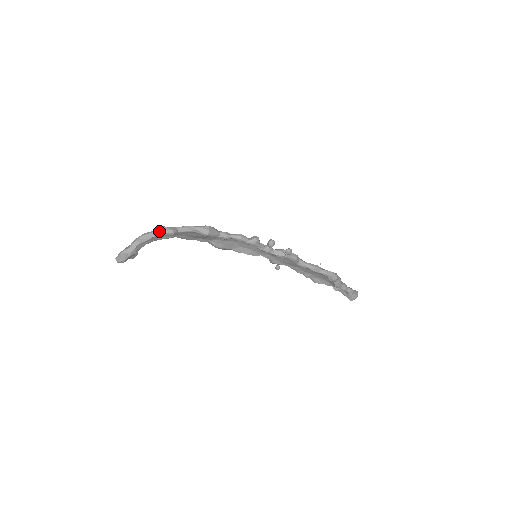
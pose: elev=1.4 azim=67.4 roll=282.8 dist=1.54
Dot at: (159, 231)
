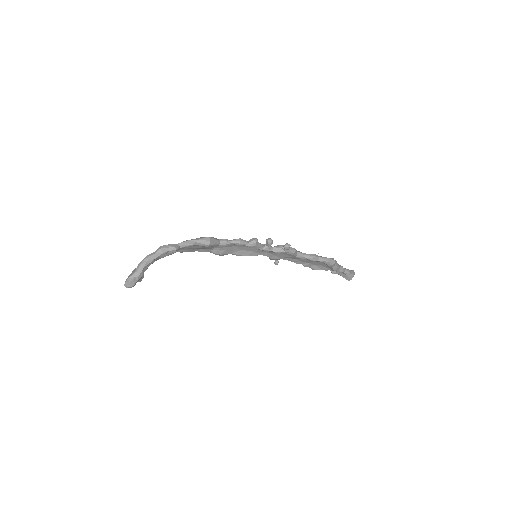
Dot at: (162, 250)
